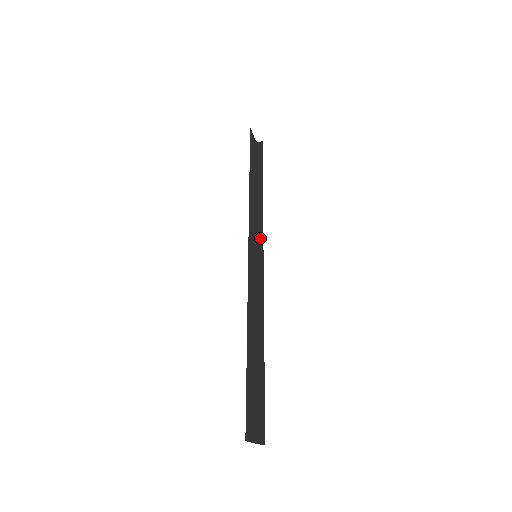
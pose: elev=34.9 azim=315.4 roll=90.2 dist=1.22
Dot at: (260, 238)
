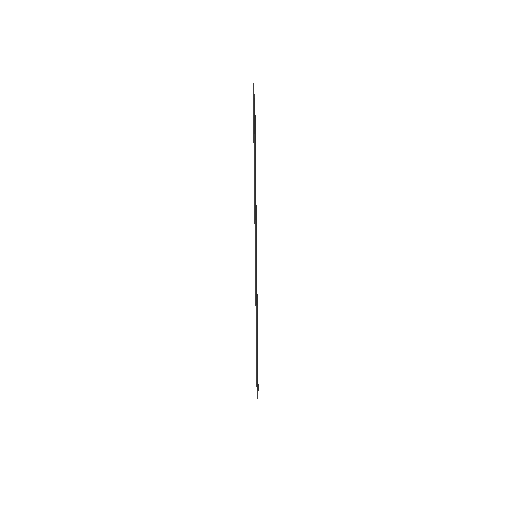
Dot at: (256, 234)
